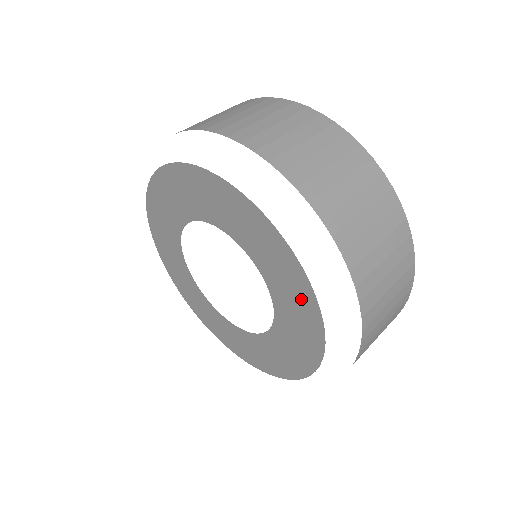
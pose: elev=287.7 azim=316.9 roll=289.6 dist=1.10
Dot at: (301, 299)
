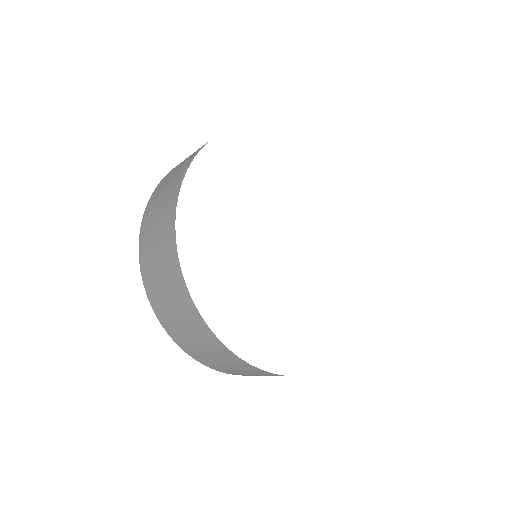
Dot at: occluded
